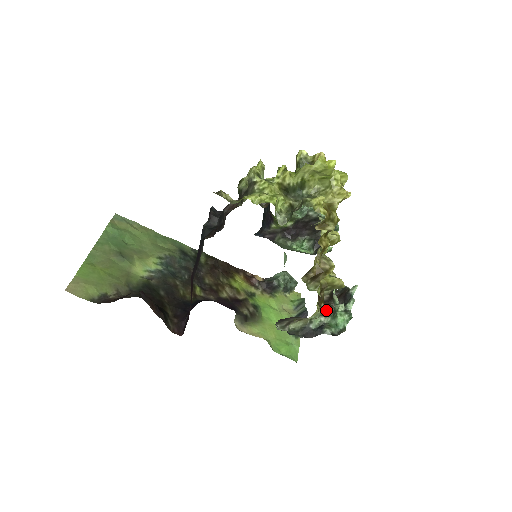
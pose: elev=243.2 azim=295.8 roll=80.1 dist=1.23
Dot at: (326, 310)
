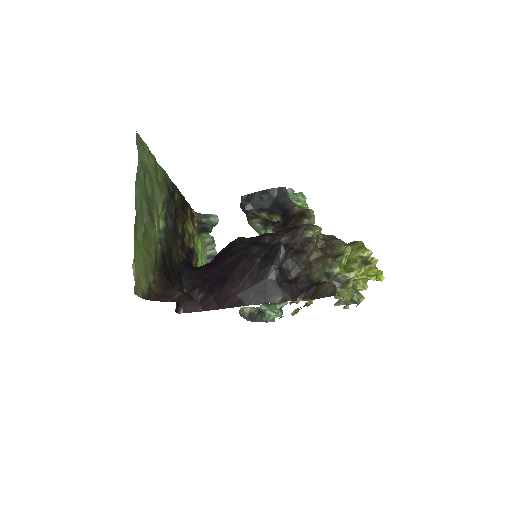
Dot at: (269, 304)
